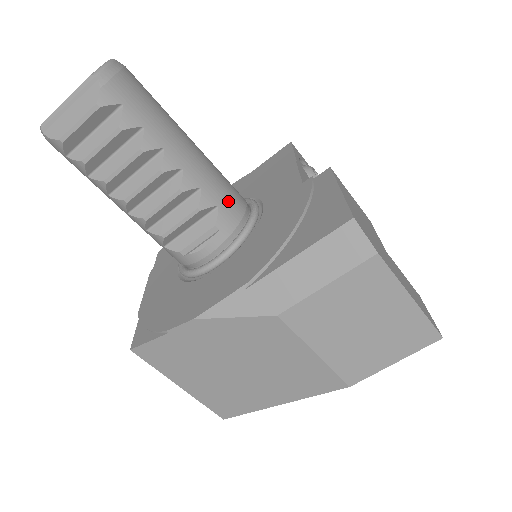
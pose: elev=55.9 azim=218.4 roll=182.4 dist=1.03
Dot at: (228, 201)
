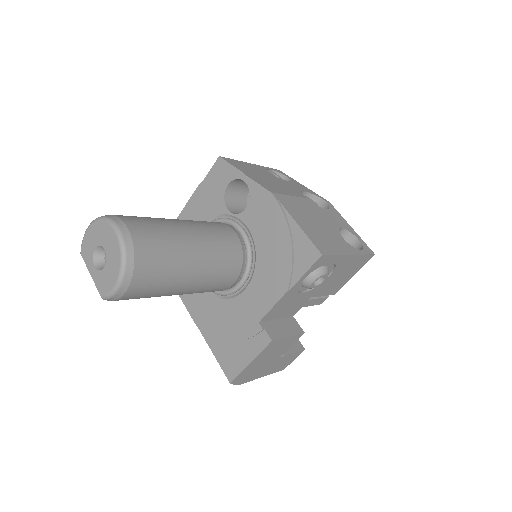
Dot at: (213, 291)
